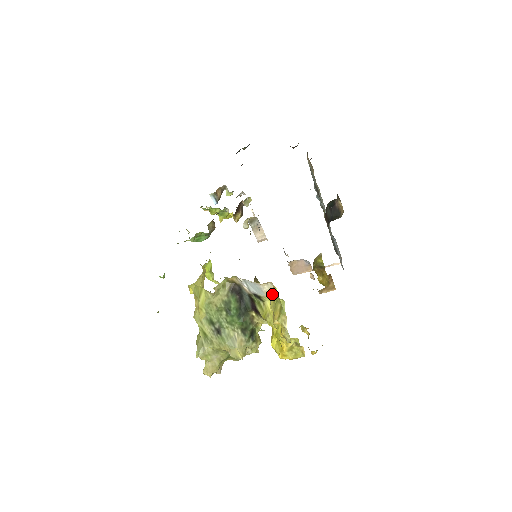
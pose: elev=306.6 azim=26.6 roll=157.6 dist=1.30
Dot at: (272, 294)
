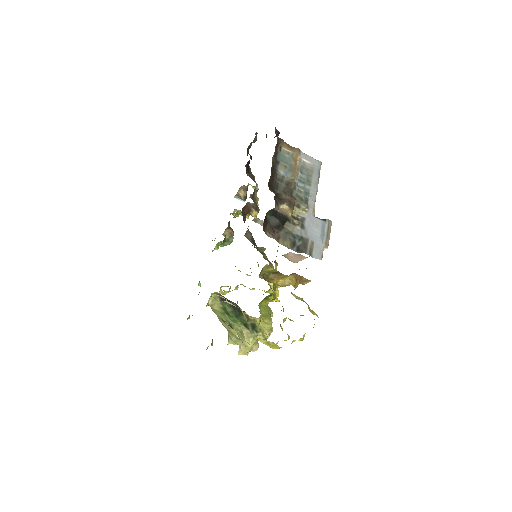
Dot at: occluded
